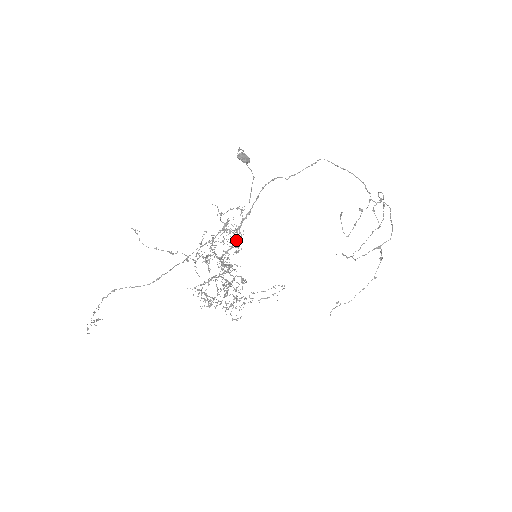
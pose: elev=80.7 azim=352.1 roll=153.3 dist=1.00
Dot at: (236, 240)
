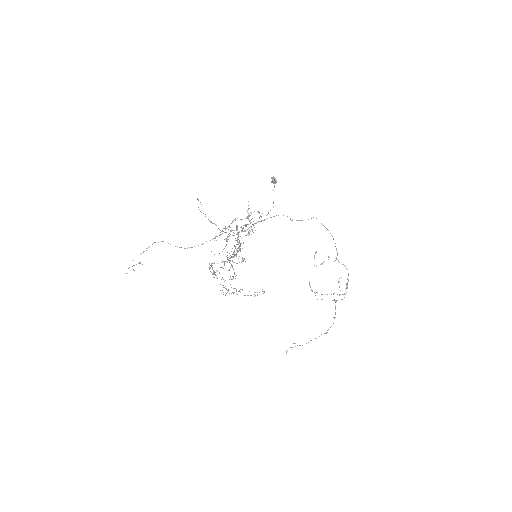
Dot at: occluded
